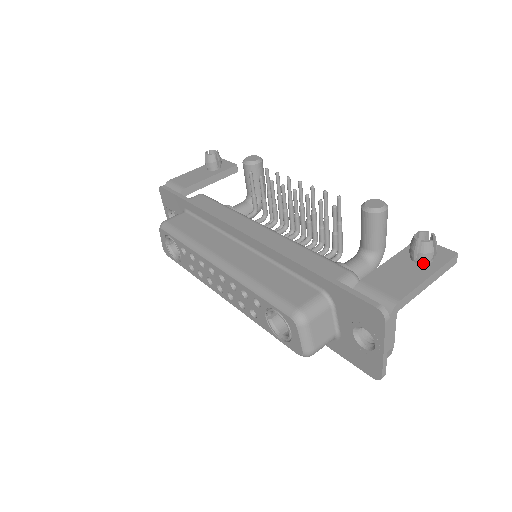
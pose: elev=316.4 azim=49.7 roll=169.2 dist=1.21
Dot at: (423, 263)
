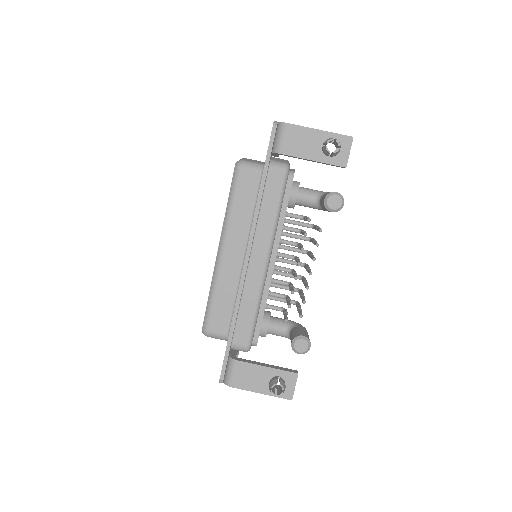
Dot at: occluded
